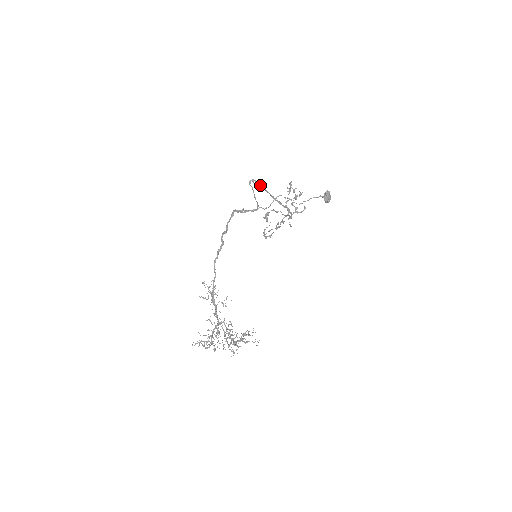
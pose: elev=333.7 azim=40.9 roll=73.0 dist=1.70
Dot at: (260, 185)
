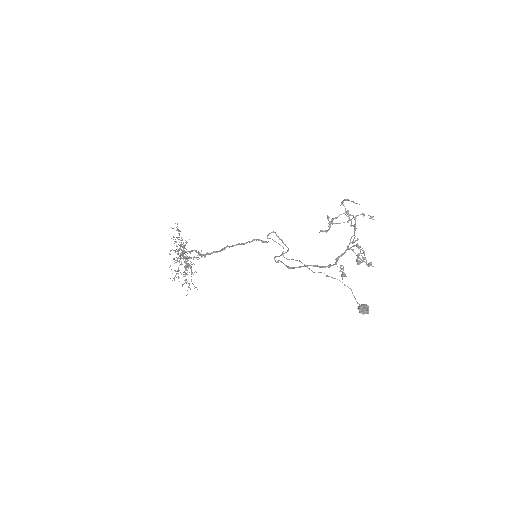
Dot at: (286, 265)
